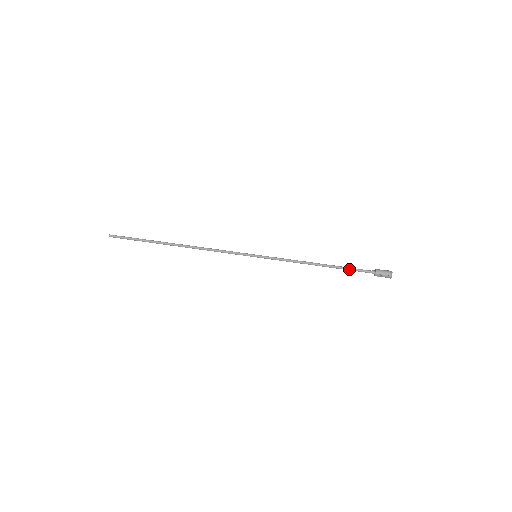
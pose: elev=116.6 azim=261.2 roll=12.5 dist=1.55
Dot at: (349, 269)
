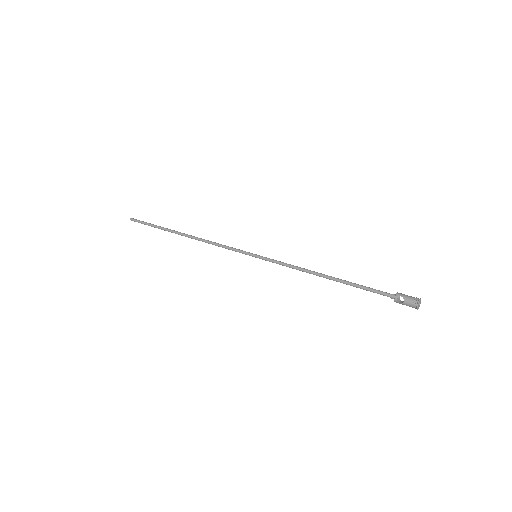
Dot at: (361, 286)
